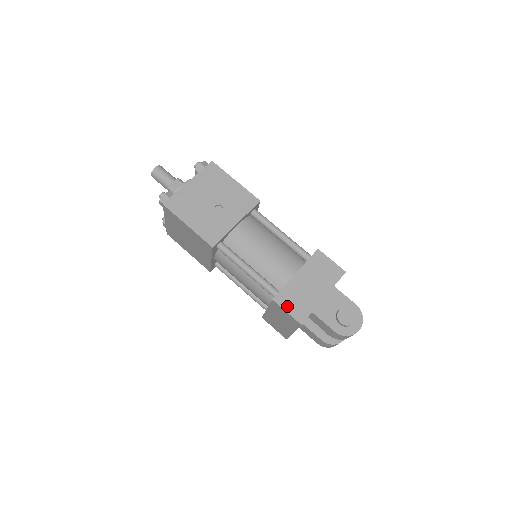
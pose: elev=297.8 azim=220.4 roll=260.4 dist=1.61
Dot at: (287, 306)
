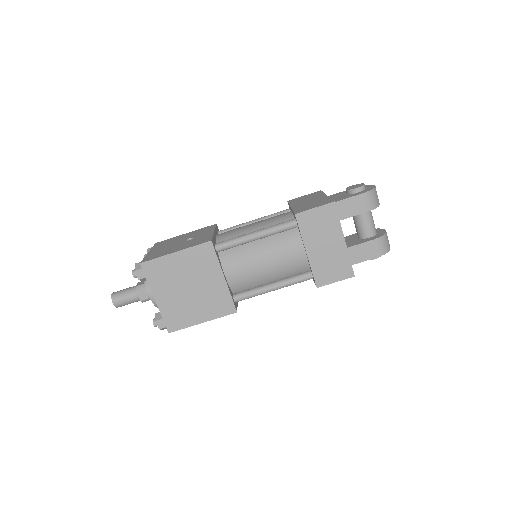
Dot at: (310, 208)
